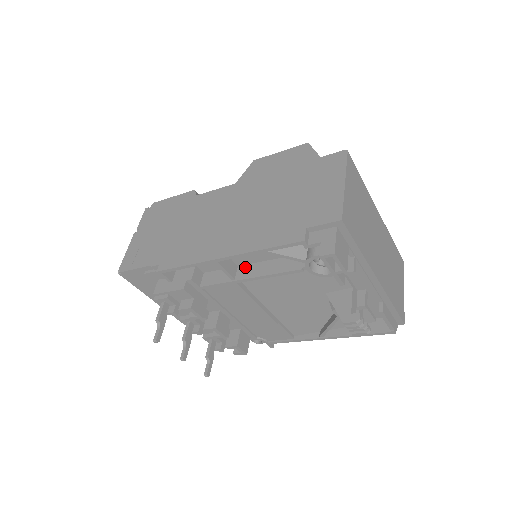
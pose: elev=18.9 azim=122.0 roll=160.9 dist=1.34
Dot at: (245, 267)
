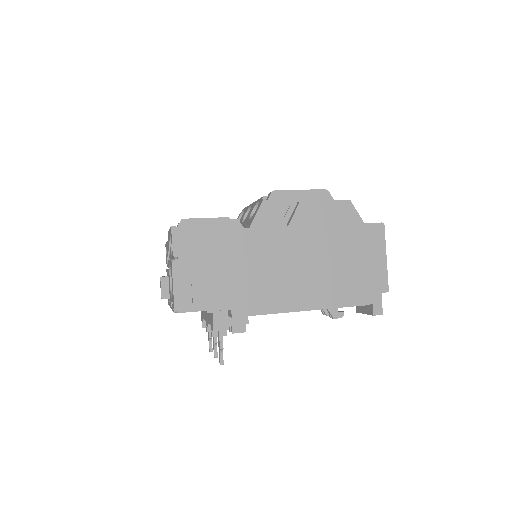
Dot at: occluded
